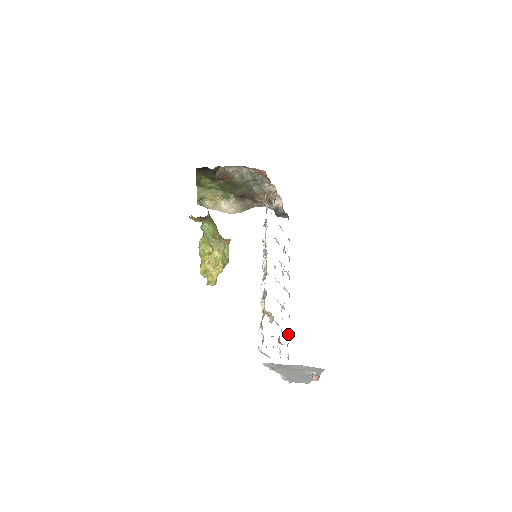
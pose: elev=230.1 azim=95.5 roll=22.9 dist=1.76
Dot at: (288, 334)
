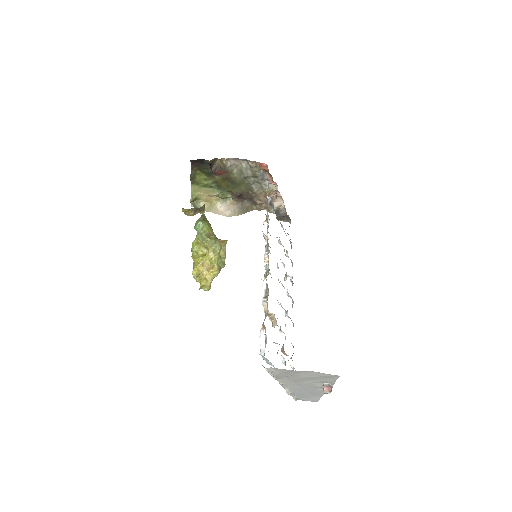
Dot at: occluded
